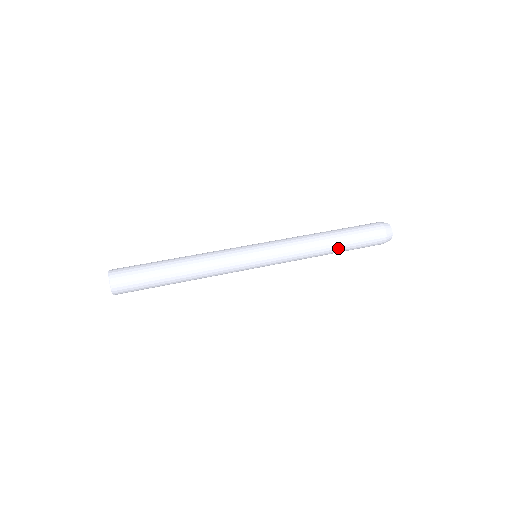
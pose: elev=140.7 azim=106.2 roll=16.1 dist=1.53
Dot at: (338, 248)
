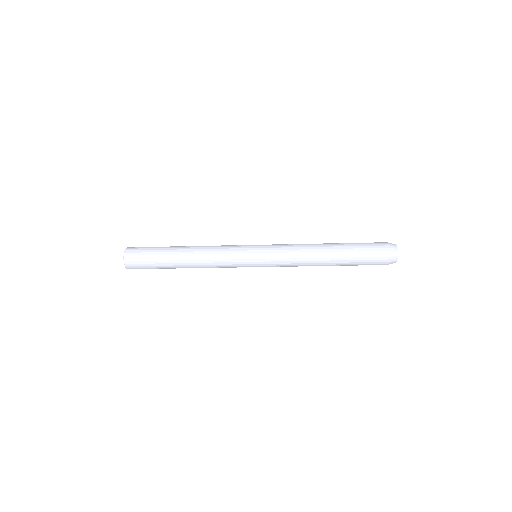
Dot at: (335, 244)
